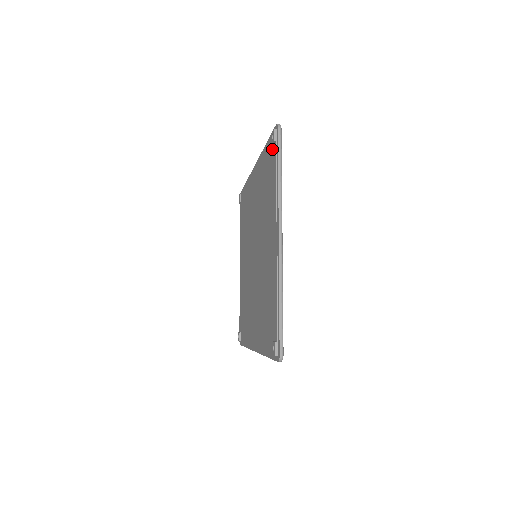
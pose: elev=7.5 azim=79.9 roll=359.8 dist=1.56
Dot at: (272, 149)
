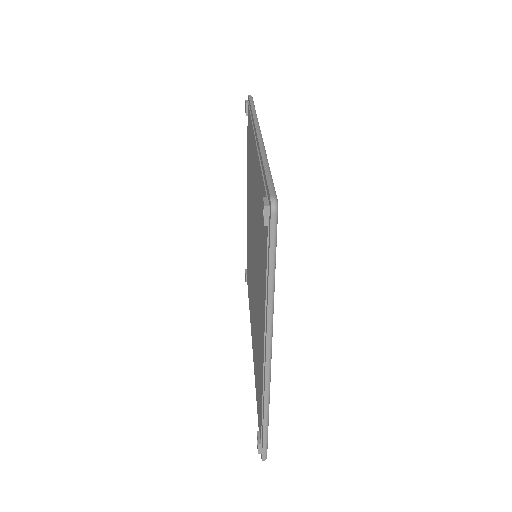
Dot at: occluded
